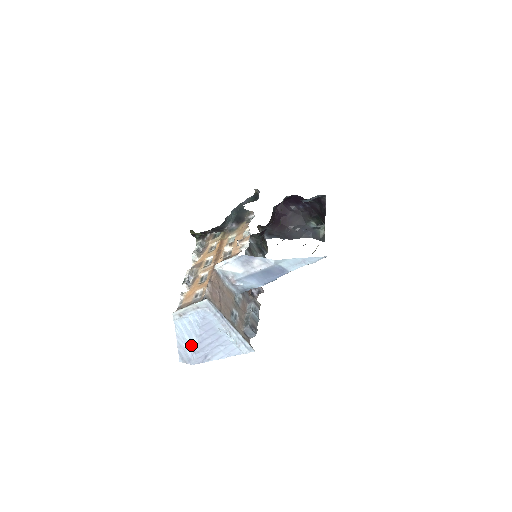
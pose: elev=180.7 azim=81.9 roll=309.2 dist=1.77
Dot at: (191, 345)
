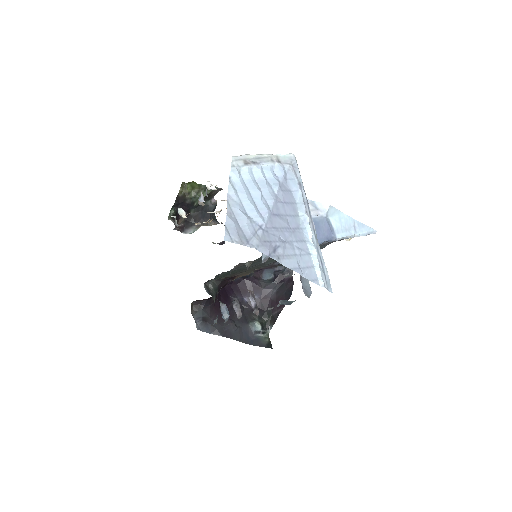
Dot at: (257, 213)
